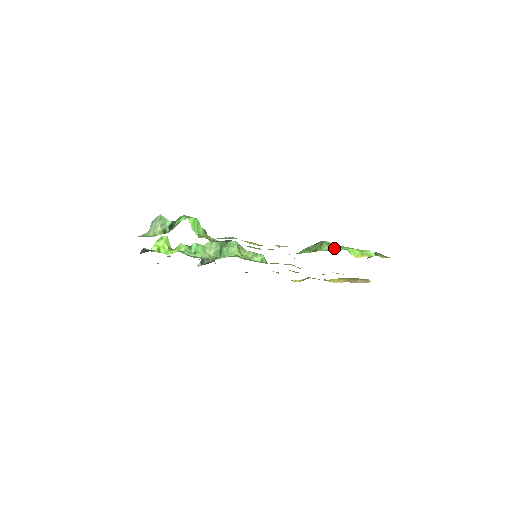
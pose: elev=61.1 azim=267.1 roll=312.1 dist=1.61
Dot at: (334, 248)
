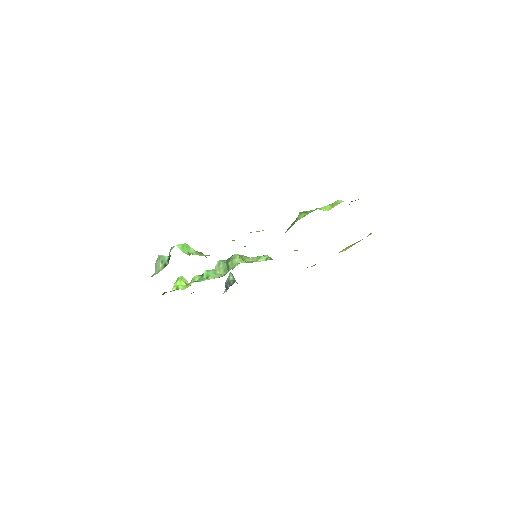
Dot at: (307, 213)
